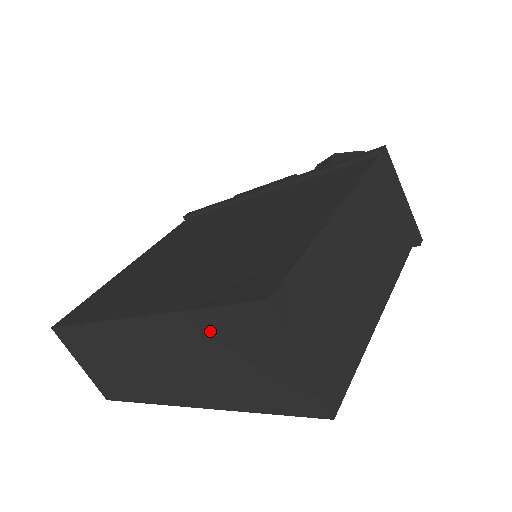
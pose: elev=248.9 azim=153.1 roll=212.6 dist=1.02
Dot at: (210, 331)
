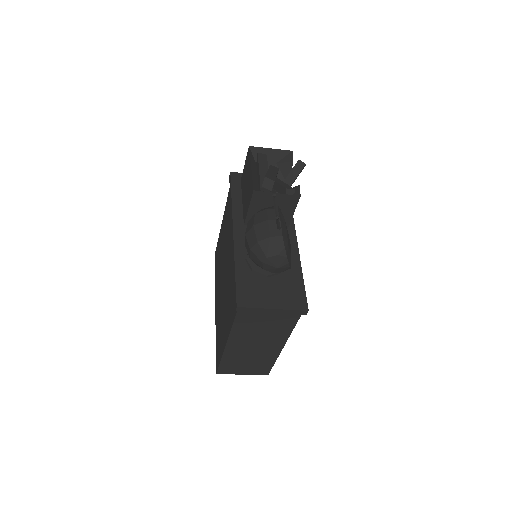
Dot at: occluded
